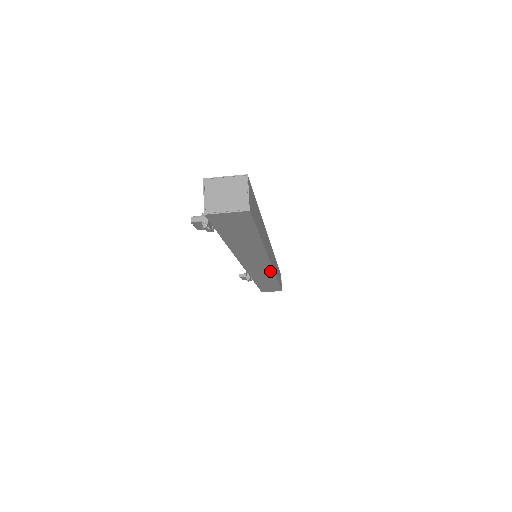
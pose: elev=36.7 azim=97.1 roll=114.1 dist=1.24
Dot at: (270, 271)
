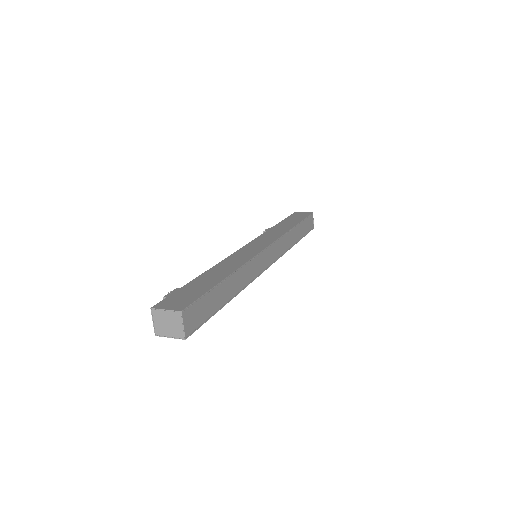
Dot at: occluded
